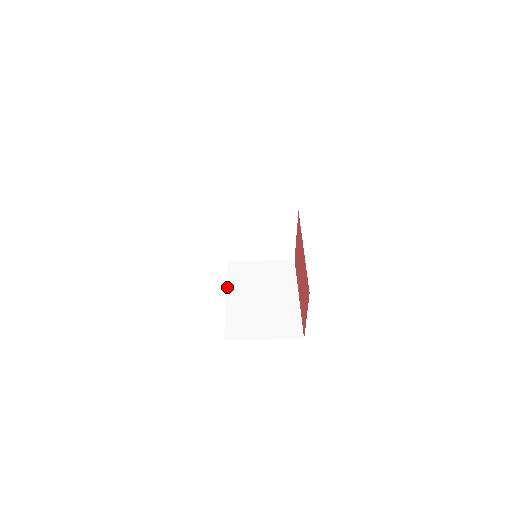
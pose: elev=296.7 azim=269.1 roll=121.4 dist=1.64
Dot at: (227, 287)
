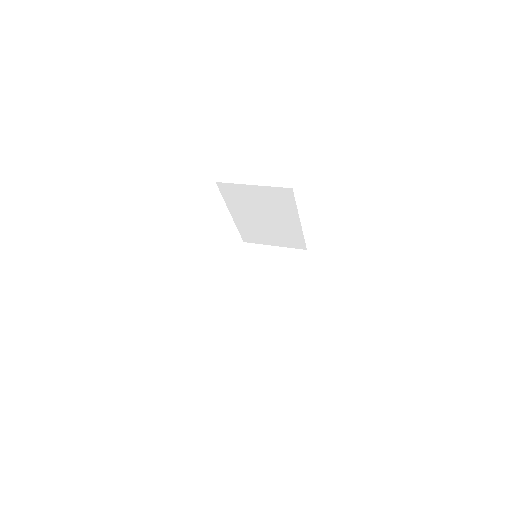
Dot at: occluded
